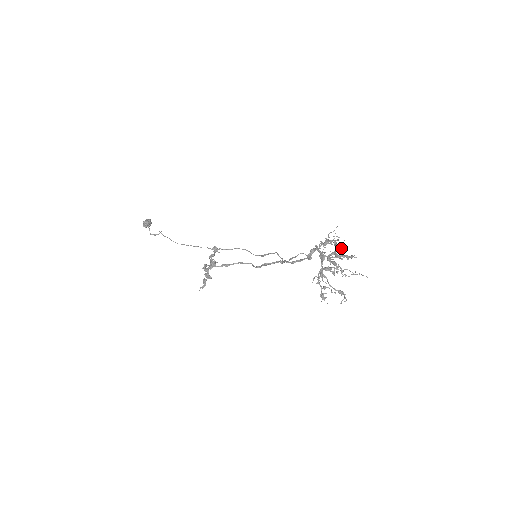
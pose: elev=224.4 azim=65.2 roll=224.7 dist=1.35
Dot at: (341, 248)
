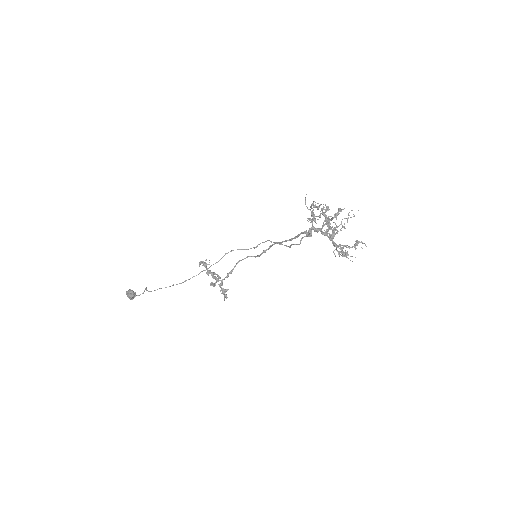
Dot at: occluded
